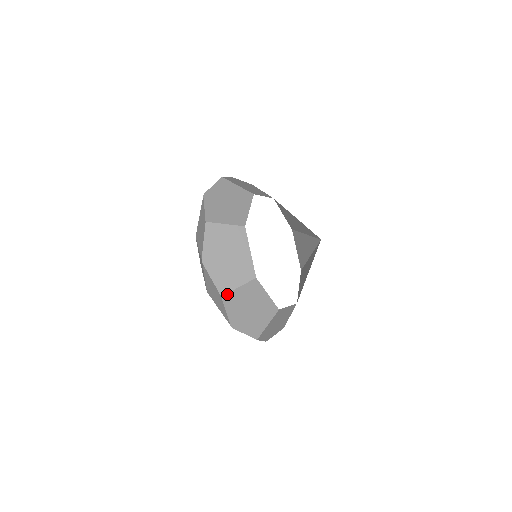
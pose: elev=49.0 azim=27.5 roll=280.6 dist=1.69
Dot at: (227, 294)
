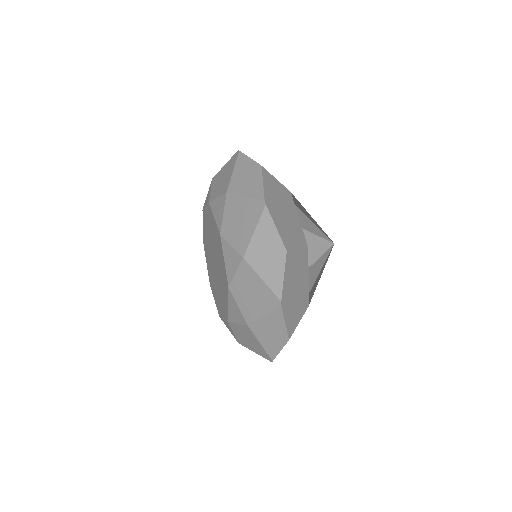
Dot at: (290, 251)
